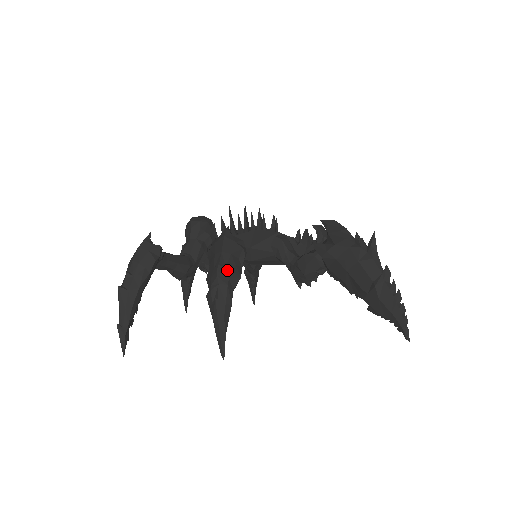
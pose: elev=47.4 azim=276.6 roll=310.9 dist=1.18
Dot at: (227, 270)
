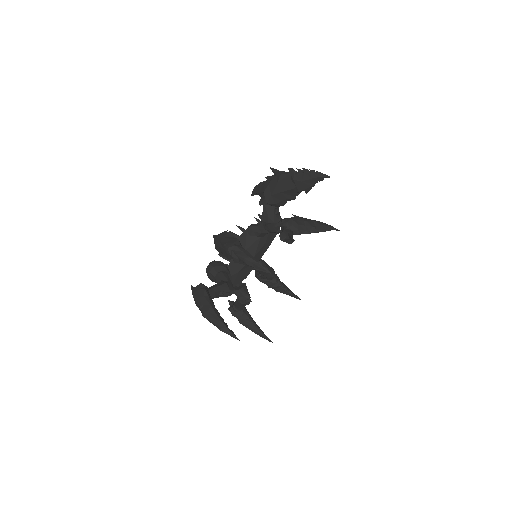
Dot at: (229, 243)
